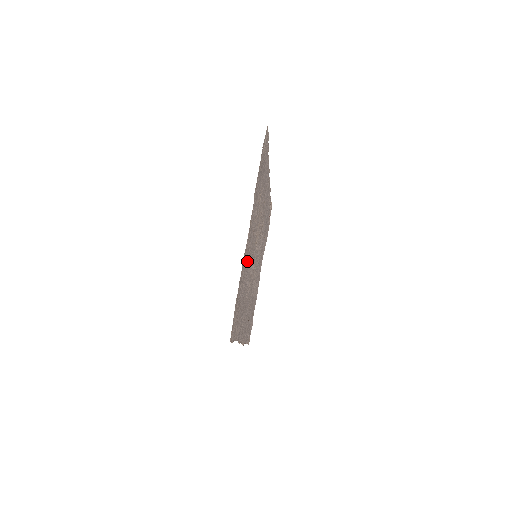
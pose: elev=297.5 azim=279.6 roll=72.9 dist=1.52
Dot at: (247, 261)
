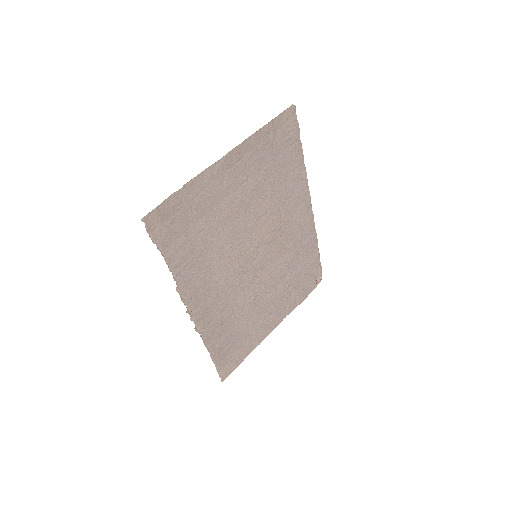
Dot at: (220, 205)
